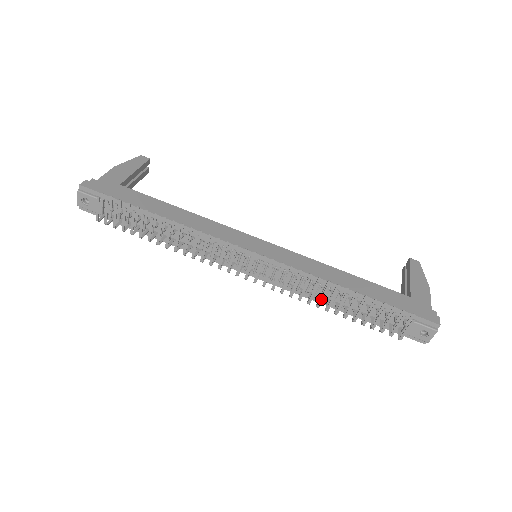
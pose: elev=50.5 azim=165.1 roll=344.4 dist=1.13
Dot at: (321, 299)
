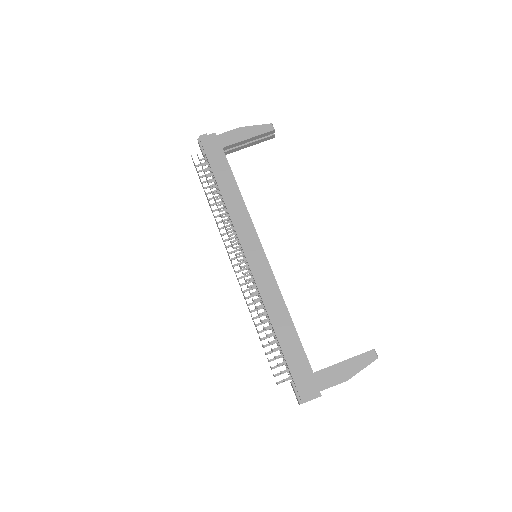
Dot at: occluded
